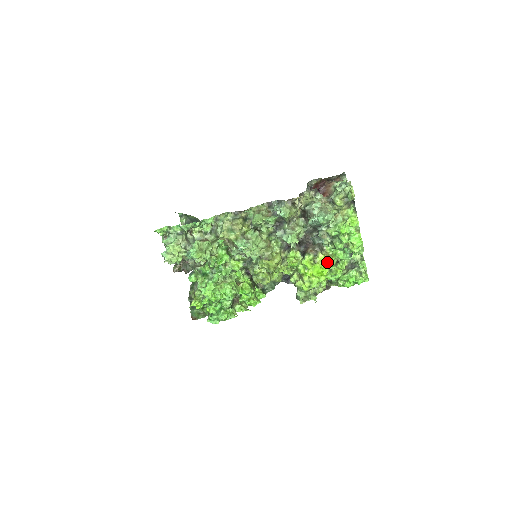
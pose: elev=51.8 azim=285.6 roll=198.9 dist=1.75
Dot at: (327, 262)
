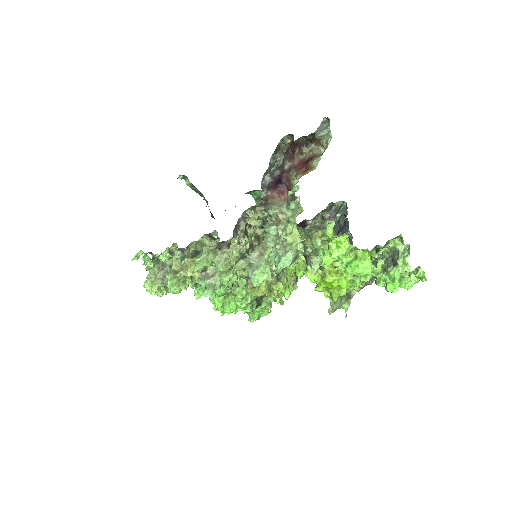
Dot at: (343, 270)
